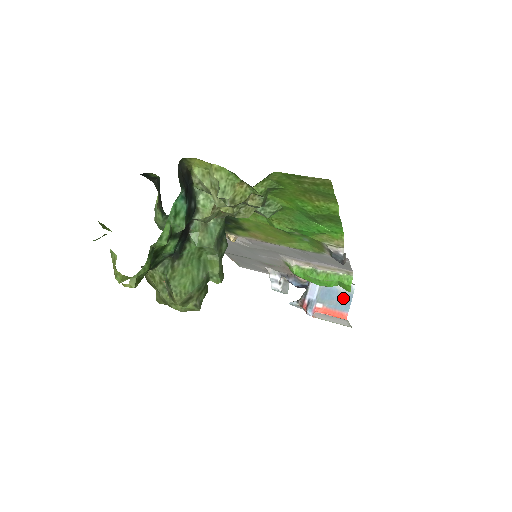
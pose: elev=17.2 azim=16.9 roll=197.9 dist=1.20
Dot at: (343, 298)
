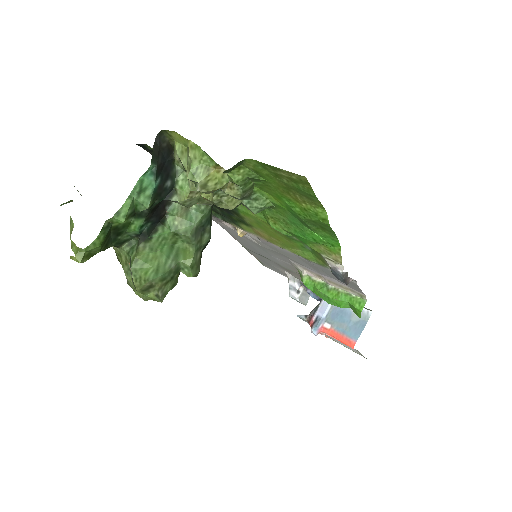
Dot at: (355, 323)
